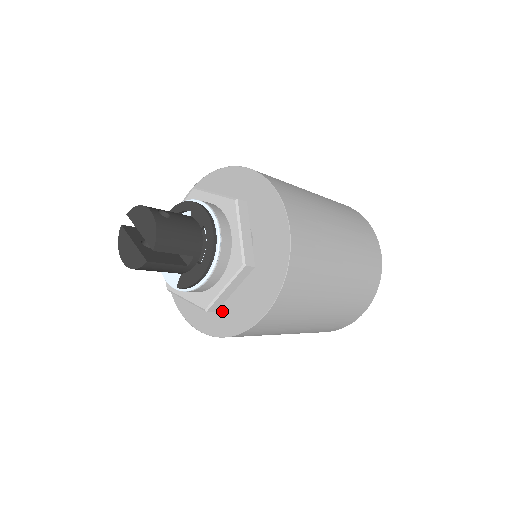
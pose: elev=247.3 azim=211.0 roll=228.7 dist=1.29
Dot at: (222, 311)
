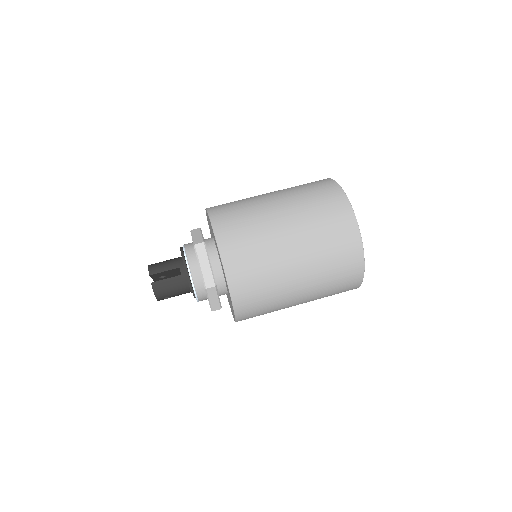
Dot at: (227, 287)
